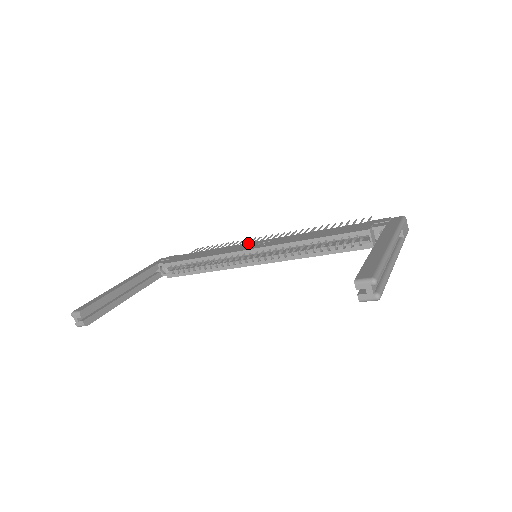
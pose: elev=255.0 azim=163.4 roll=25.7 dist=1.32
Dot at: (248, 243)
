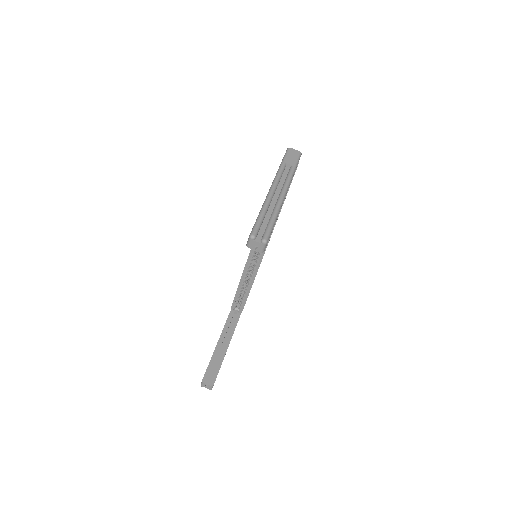
Dot at: occluded
